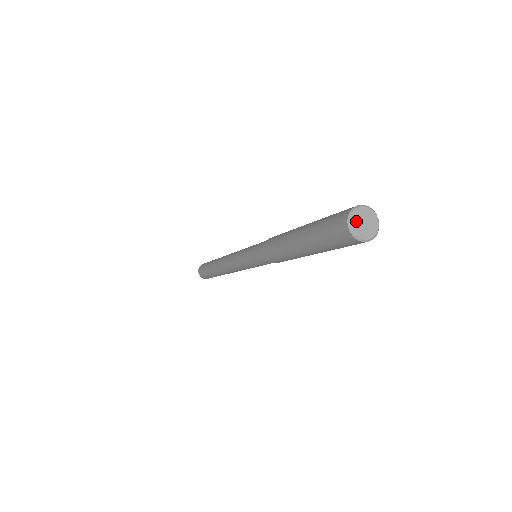
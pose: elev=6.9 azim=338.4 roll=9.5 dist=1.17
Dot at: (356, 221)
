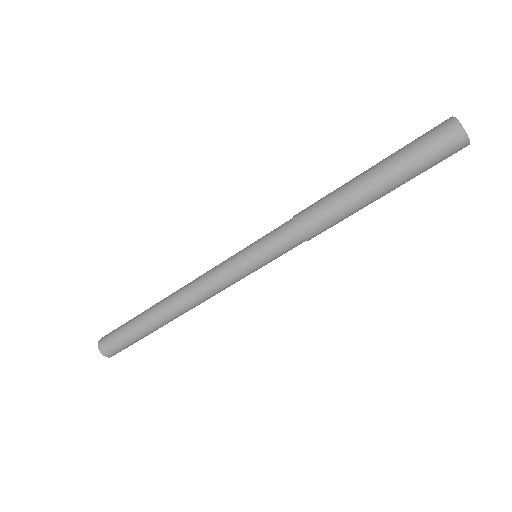
Dot at: (459, 123)
